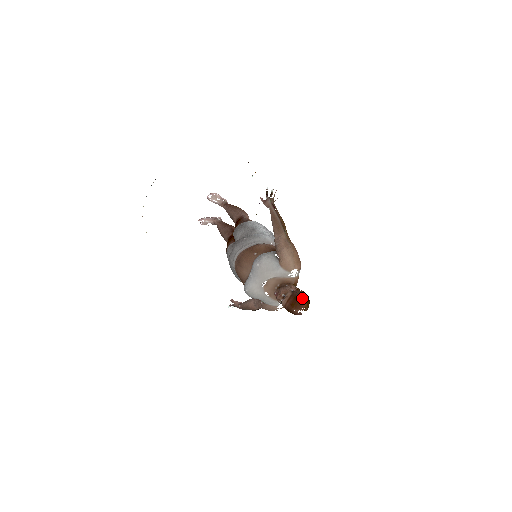
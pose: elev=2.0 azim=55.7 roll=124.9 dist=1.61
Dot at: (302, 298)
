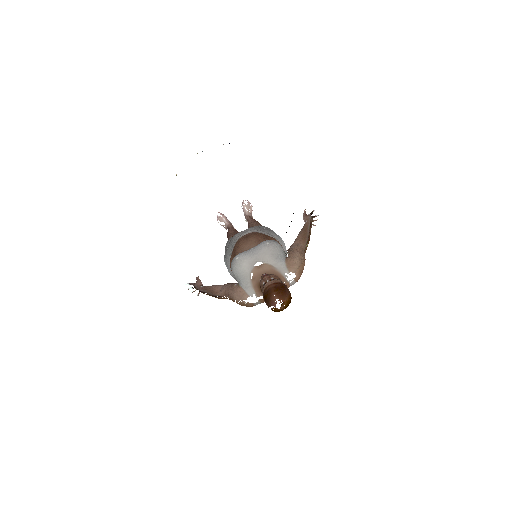
Dot at: (288, 293)
